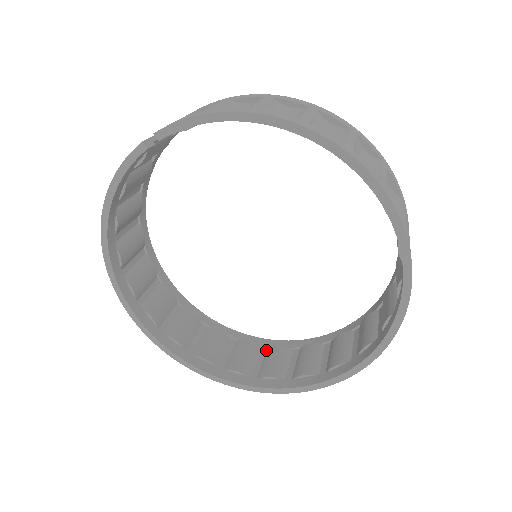
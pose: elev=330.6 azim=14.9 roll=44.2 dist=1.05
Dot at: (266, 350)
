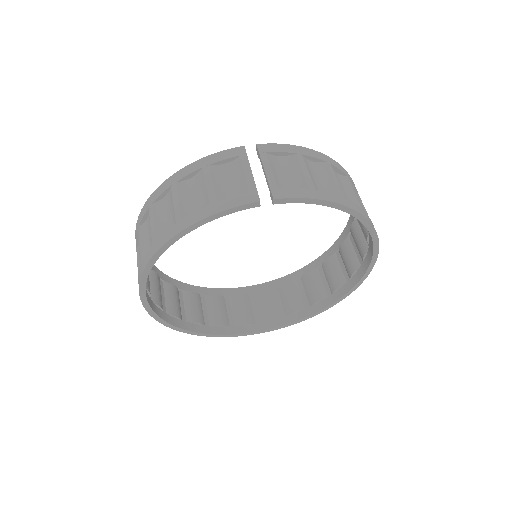
Dot at: (205, 298)
